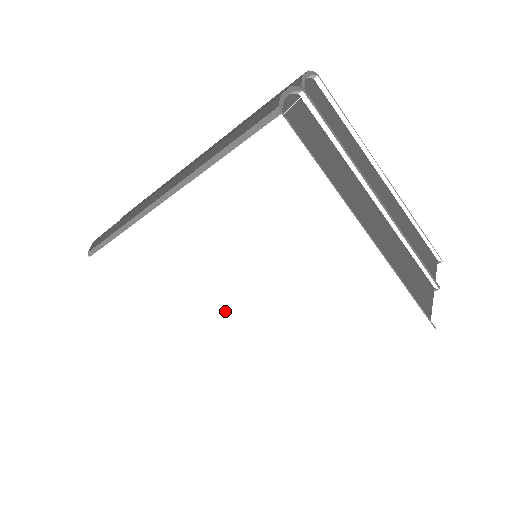
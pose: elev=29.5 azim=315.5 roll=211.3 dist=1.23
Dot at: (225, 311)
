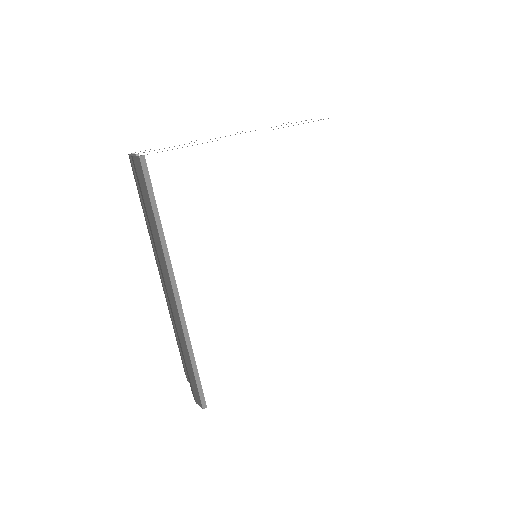
Dot at: (292, 291)
